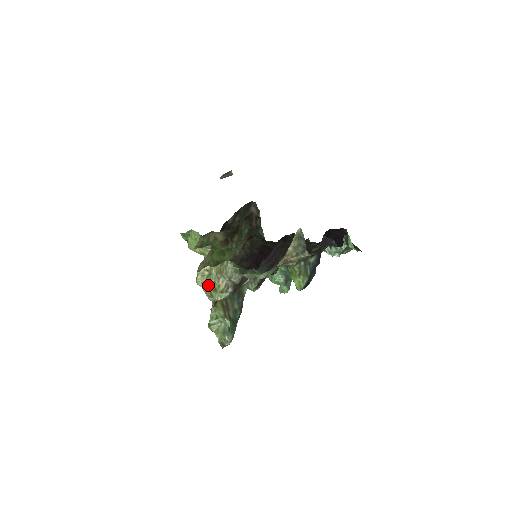
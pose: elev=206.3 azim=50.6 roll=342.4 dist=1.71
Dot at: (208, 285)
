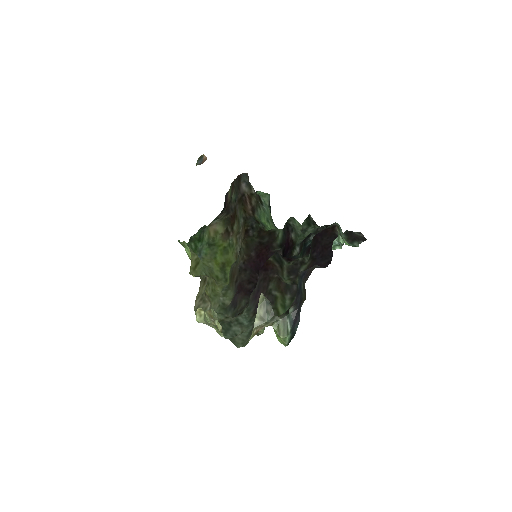
Dot at: (208, 324)
